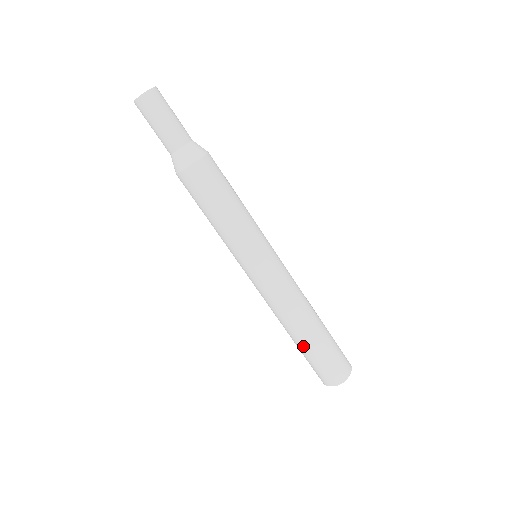
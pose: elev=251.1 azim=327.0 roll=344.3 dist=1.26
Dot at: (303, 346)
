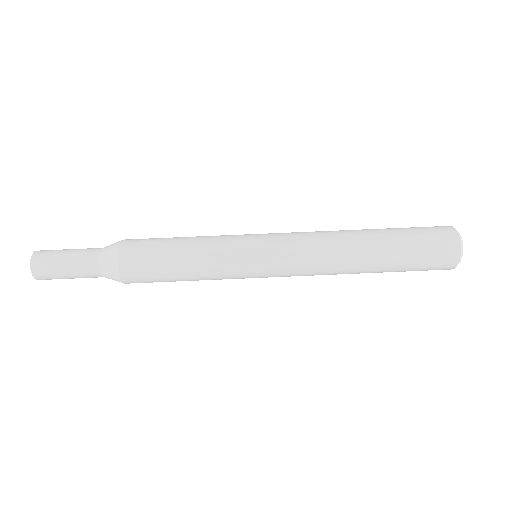
Dot at: (388, 249)
